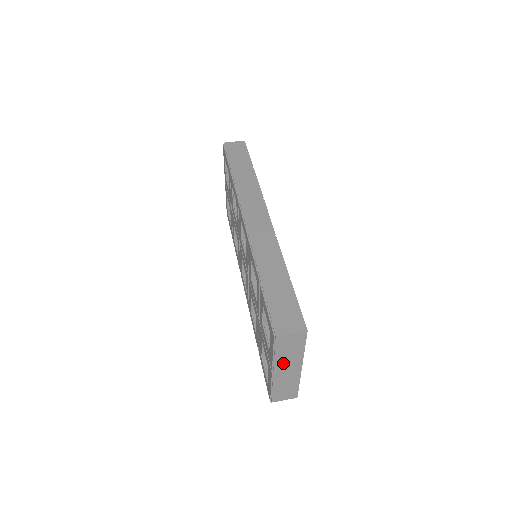
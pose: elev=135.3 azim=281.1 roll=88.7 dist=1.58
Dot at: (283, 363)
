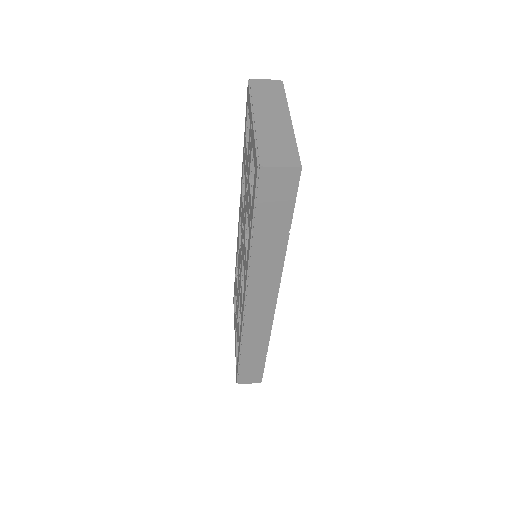
Dot at: (264, 108)
